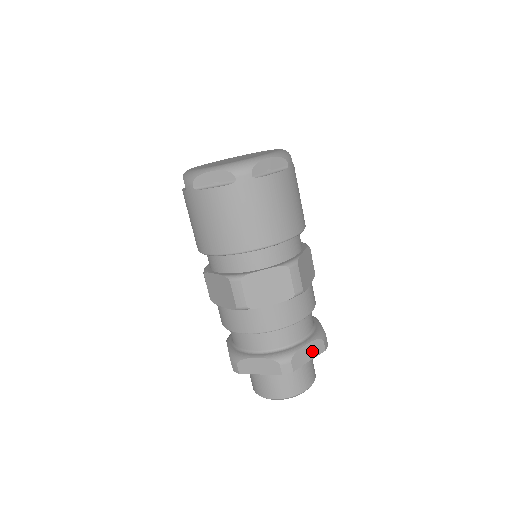
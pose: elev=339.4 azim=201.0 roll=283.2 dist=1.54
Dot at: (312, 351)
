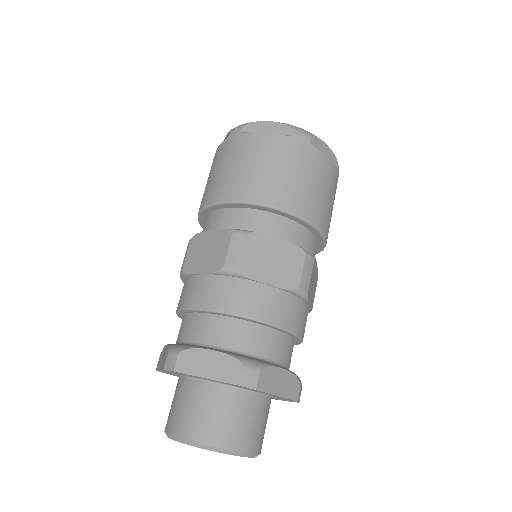
Dot at: (285, 385)
